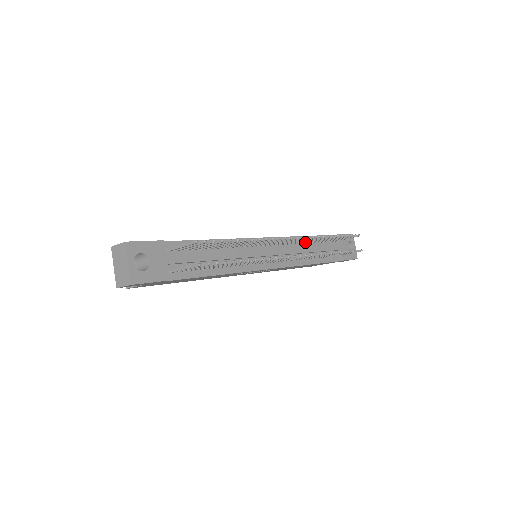
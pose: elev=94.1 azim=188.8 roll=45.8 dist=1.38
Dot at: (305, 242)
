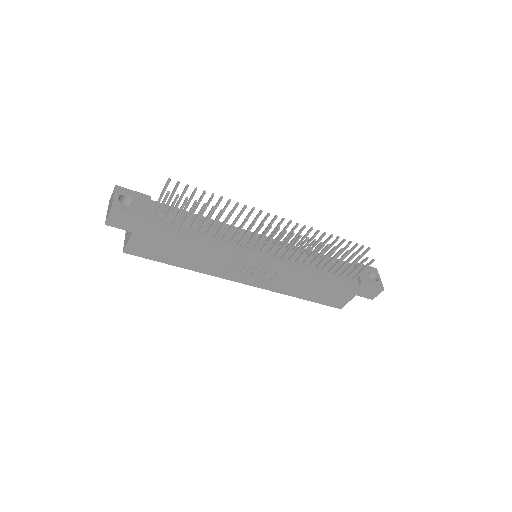
Dot at: (309, 250)
